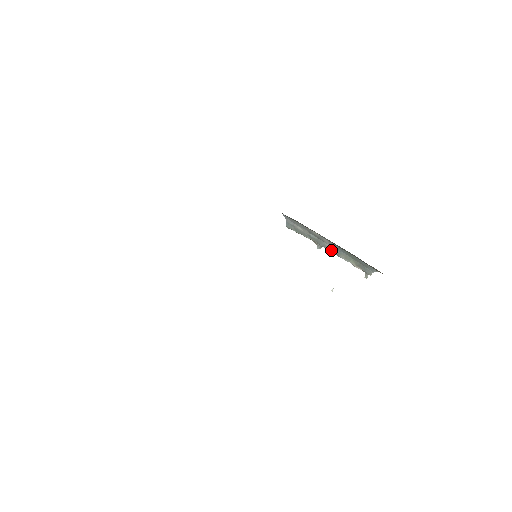
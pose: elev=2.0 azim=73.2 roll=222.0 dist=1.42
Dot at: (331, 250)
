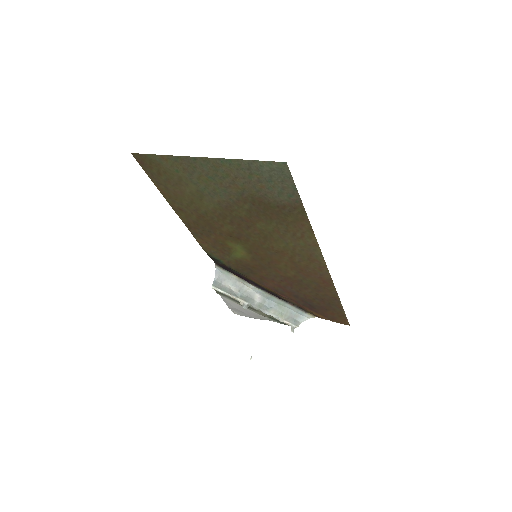
Dot at: (260, 307)
